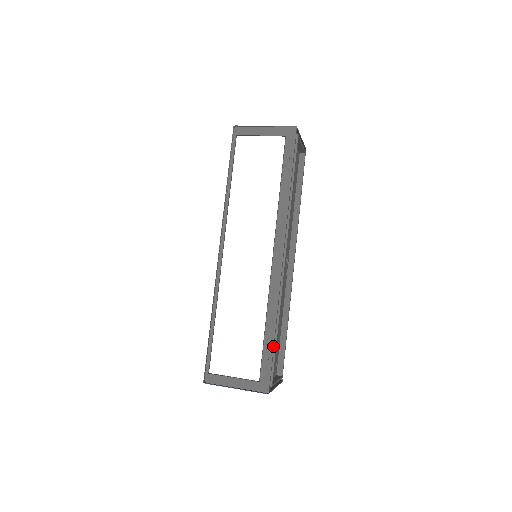
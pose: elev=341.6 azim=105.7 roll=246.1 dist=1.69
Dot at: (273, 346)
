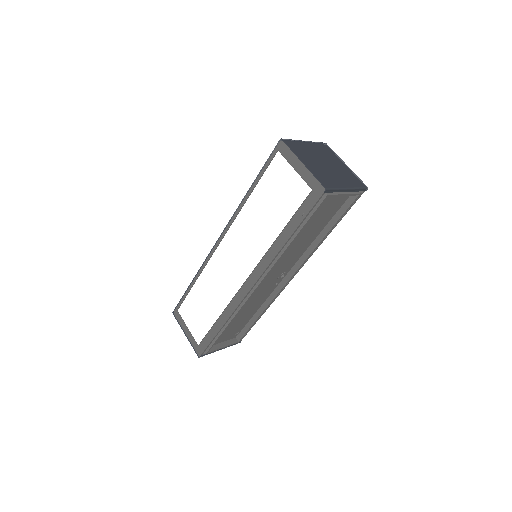
Dot at: (215, 336)
